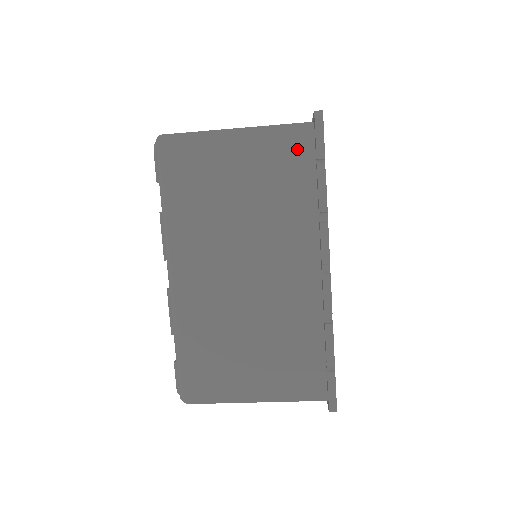
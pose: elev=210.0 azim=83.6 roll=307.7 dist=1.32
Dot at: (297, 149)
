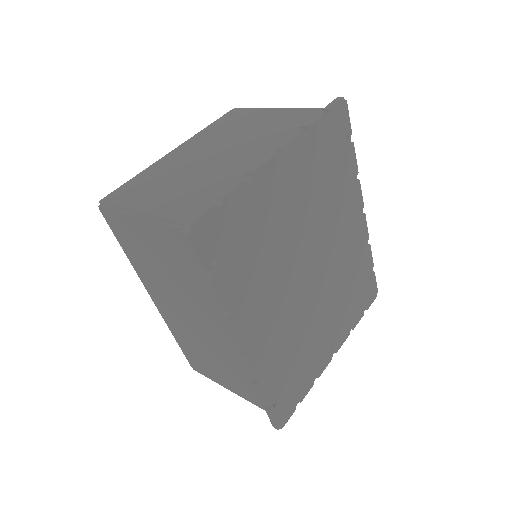
Dot at: occluded
